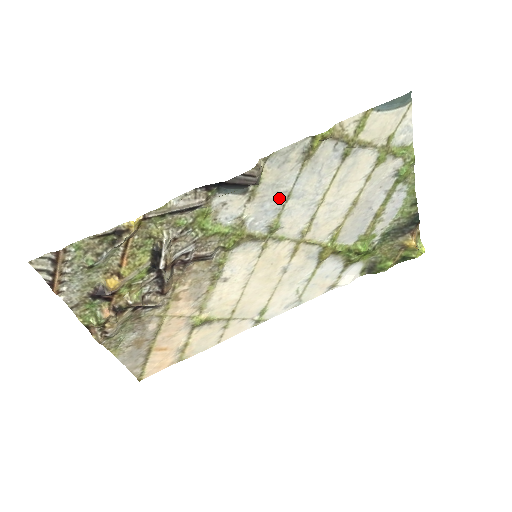
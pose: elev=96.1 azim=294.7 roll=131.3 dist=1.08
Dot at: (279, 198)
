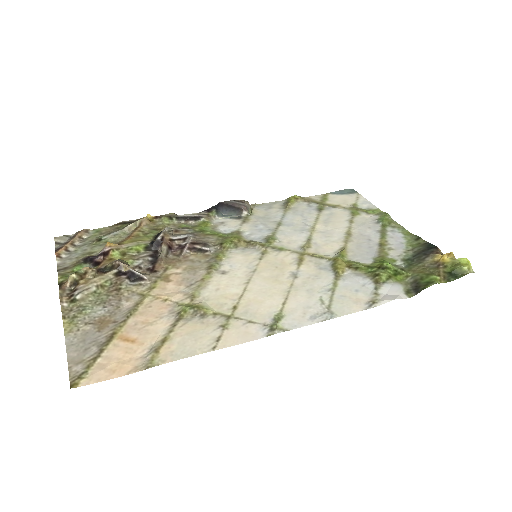
Dot at: (271, 225)
